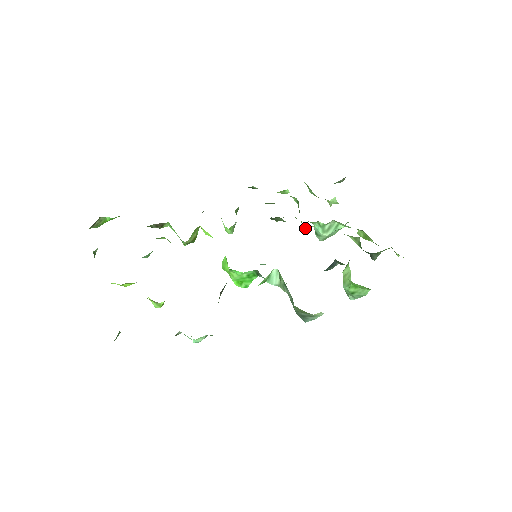
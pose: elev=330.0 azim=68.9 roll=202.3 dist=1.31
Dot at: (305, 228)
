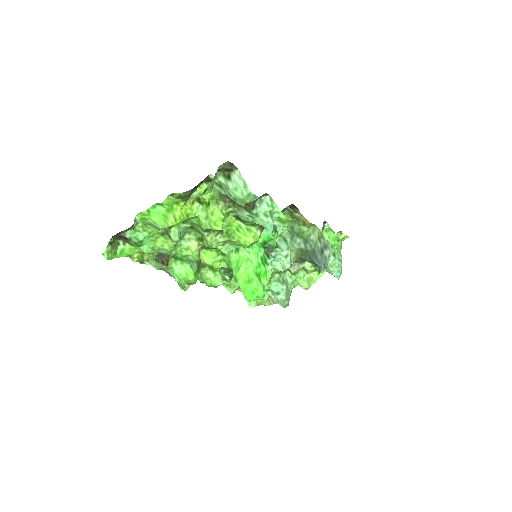
Dot at: (269, 280)
